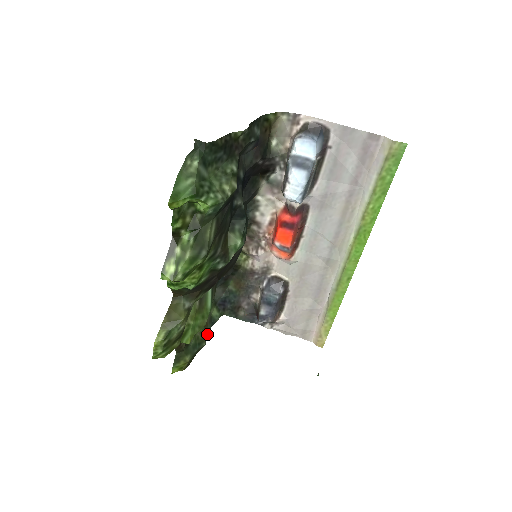
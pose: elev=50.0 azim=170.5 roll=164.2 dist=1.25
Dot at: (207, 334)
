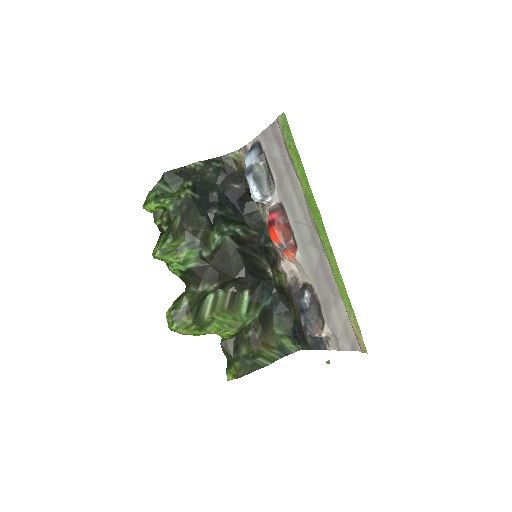
Dot at: occluded
